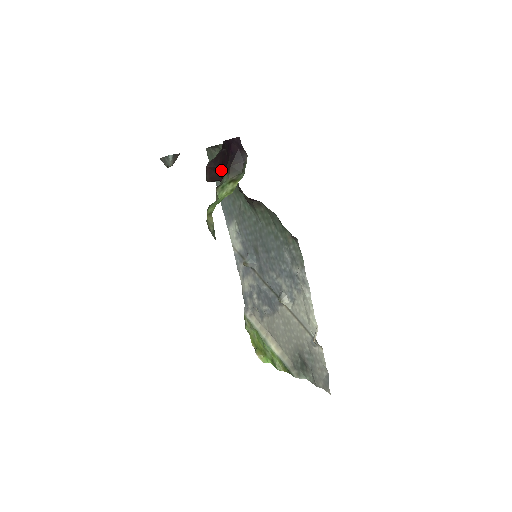
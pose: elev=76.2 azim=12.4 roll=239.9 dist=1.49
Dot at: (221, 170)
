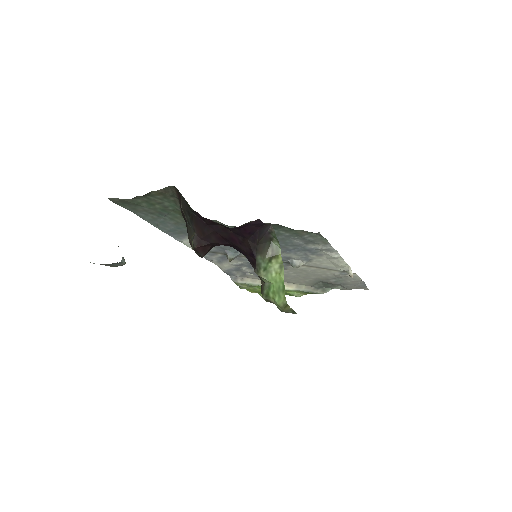
Dot at: (225, 244)
